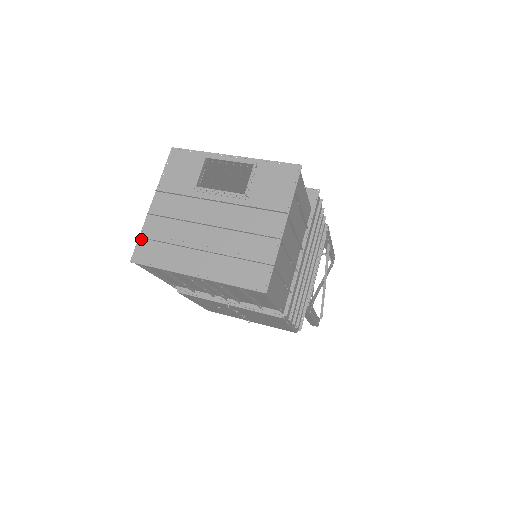
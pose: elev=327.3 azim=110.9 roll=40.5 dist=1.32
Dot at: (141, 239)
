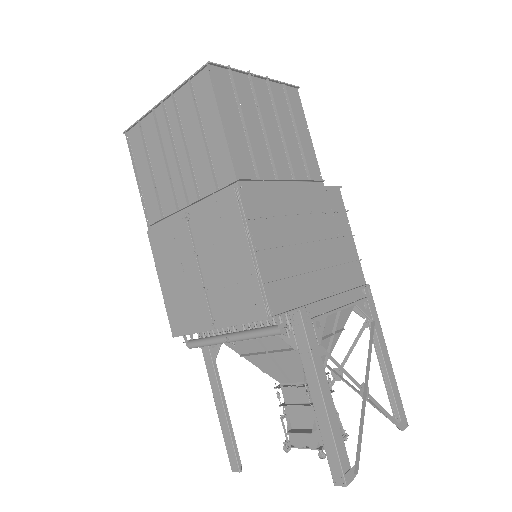
Dot at: occluded
